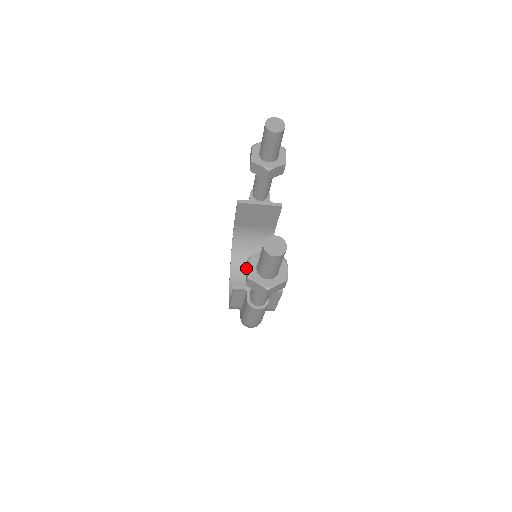
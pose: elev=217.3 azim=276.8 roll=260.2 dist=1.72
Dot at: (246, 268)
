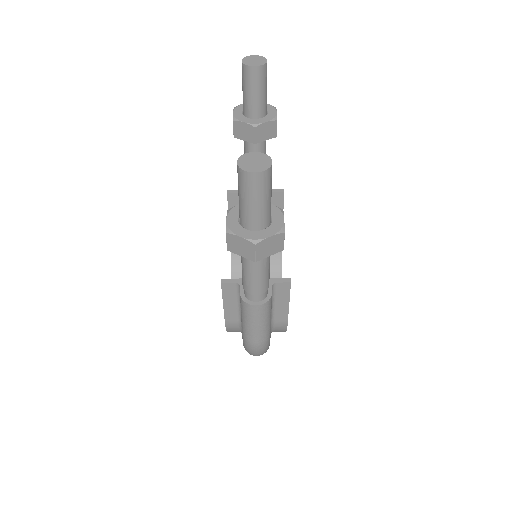
Dot at: occluded
